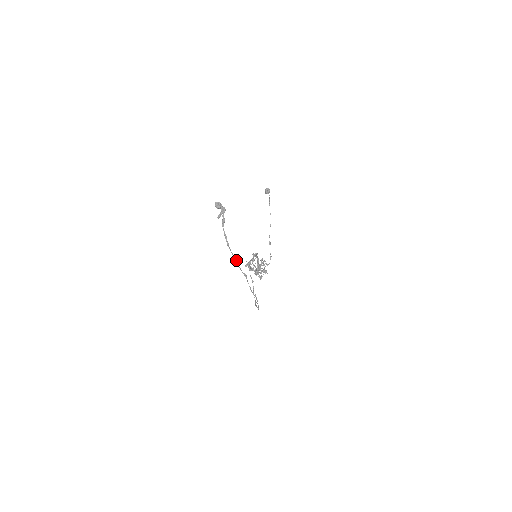
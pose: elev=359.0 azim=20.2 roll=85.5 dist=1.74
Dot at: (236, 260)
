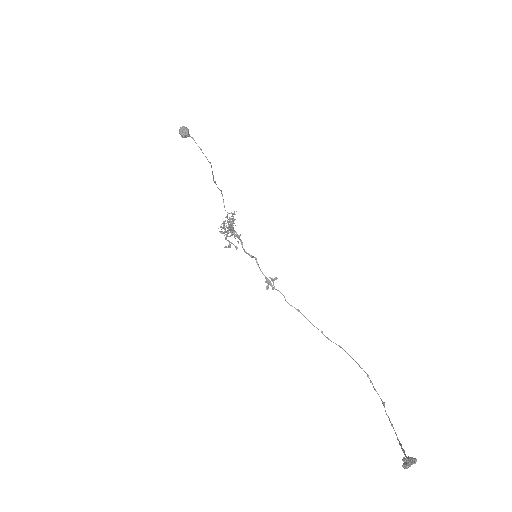
Dot at: (392, 425)
